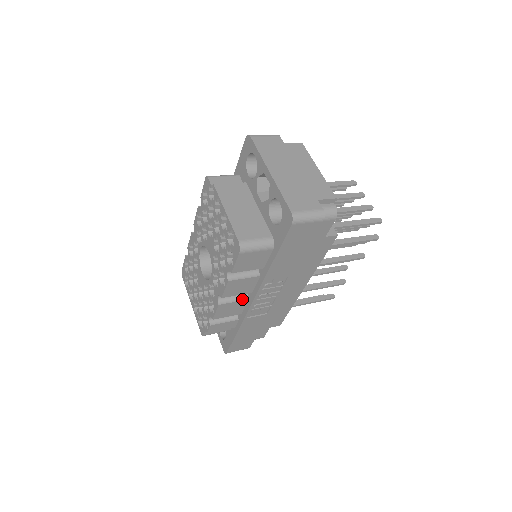
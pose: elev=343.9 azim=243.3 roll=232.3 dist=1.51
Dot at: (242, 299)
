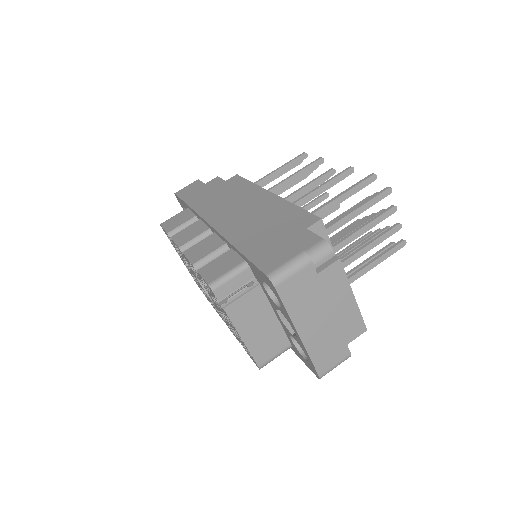
Dot at: occluded
